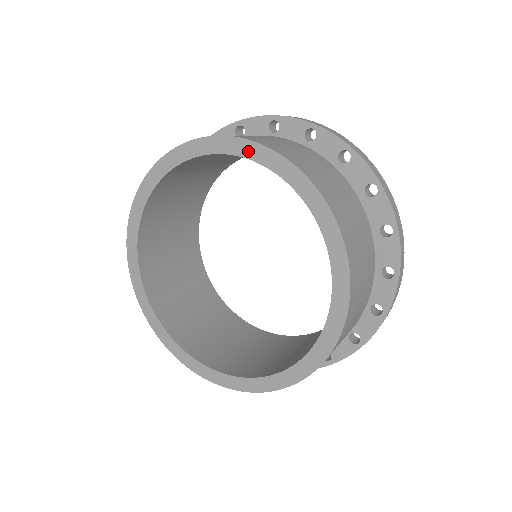
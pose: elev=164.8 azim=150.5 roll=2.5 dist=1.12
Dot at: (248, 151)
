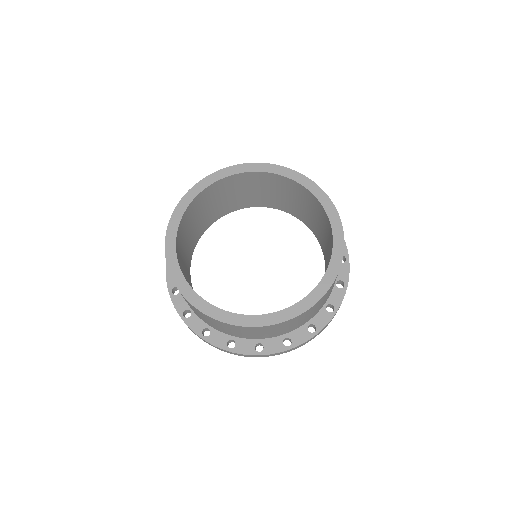
Dot at: (311, 187)
